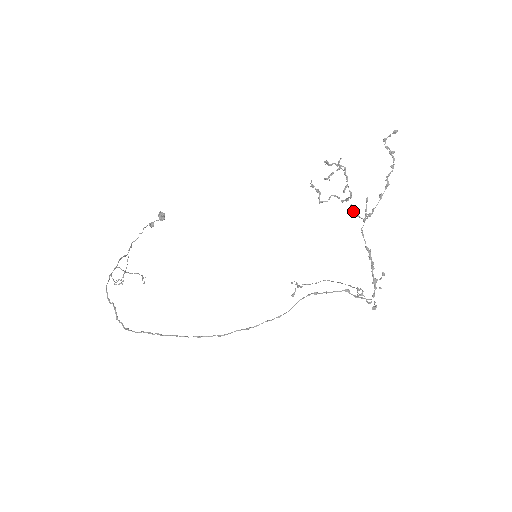
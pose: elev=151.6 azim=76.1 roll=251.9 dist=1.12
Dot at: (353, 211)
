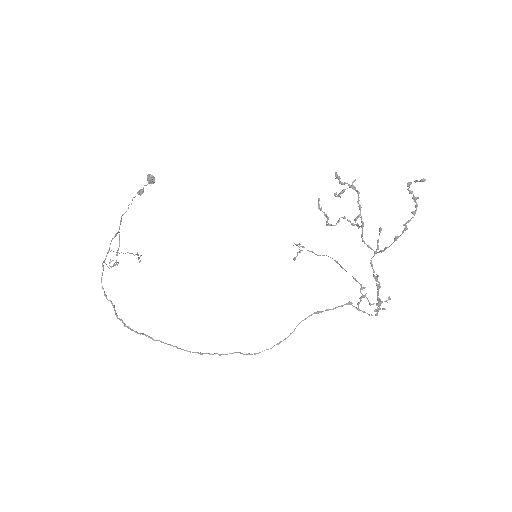
Dot at: (363, 241)
